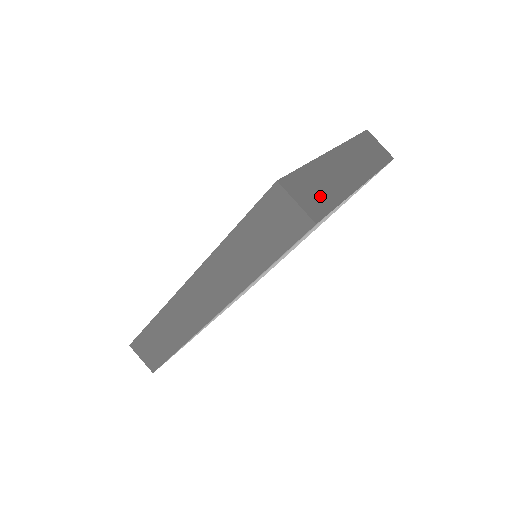
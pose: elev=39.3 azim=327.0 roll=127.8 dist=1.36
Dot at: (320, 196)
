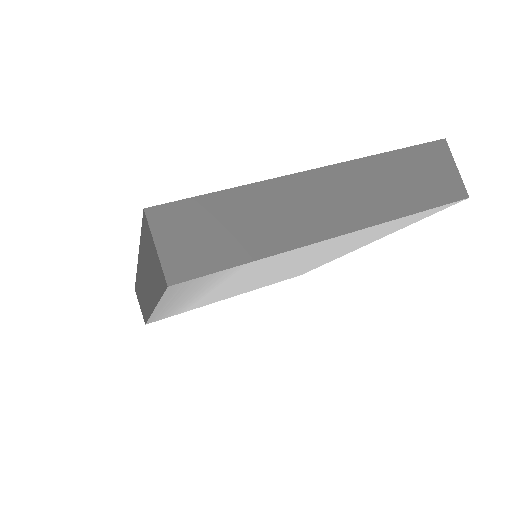
Dot at: (217, 243)
